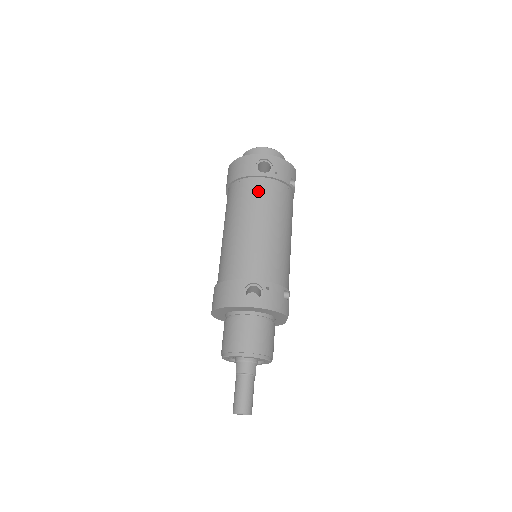
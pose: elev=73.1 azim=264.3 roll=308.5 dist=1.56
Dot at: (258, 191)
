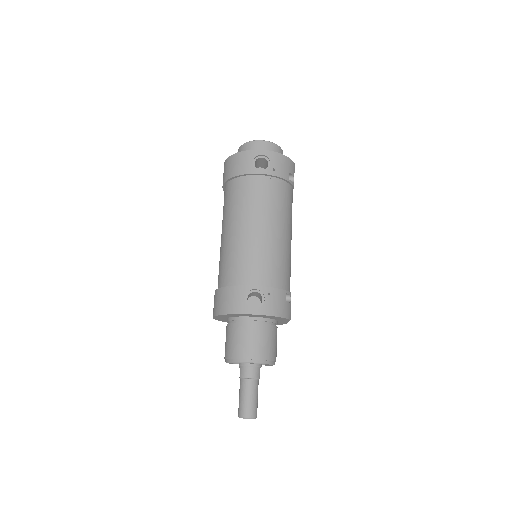
Dot at: (256, 190)
